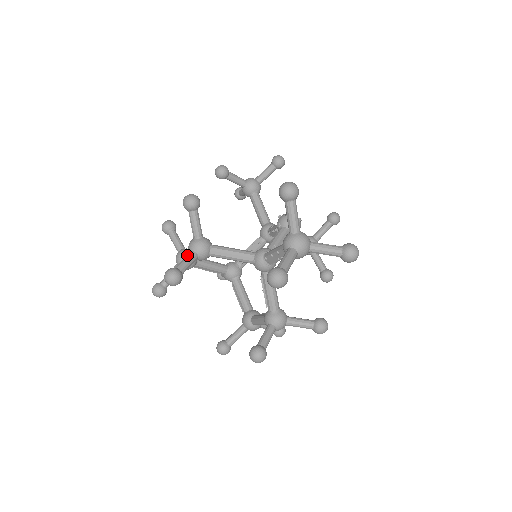
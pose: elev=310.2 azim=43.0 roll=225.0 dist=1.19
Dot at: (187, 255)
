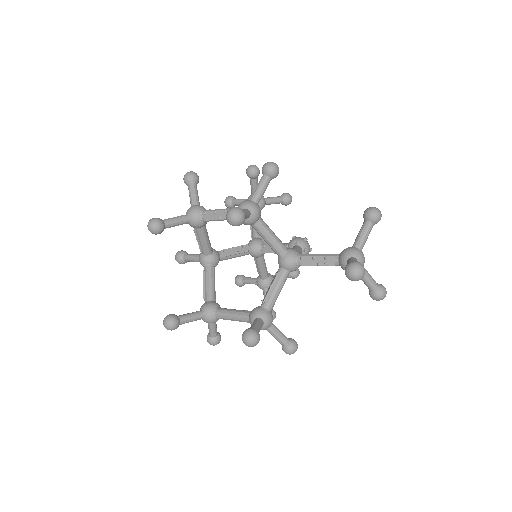
Dot at: (245, 209)
